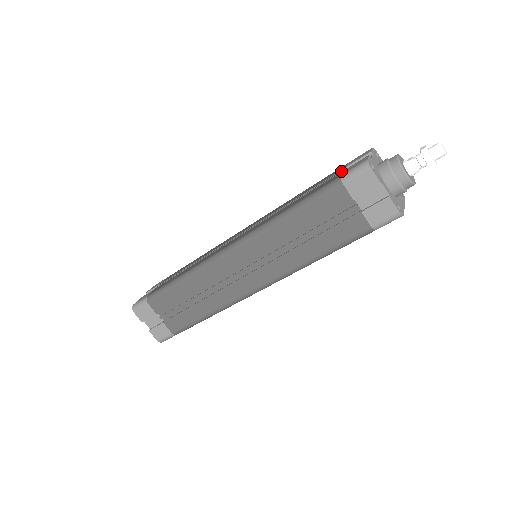
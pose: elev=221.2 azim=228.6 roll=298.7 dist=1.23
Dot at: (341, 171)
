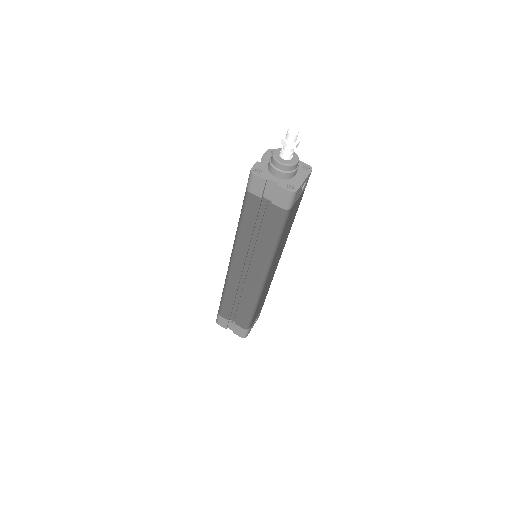
Dot at: occluded
